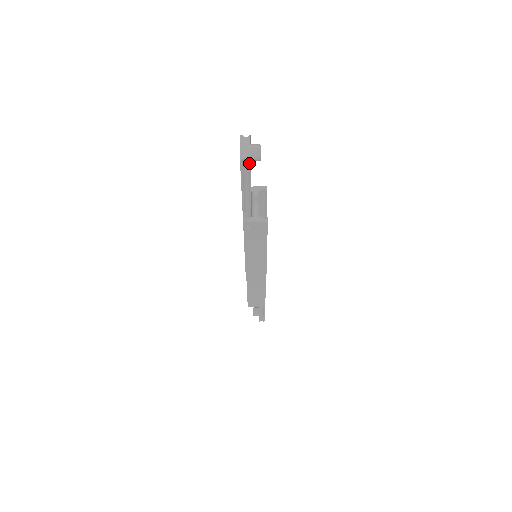
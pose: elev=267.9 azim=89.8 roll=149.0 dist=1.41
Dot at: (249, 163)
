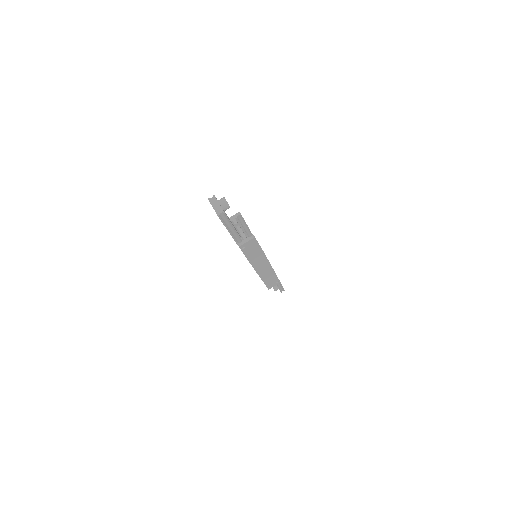
Dot at: (225, 214)
